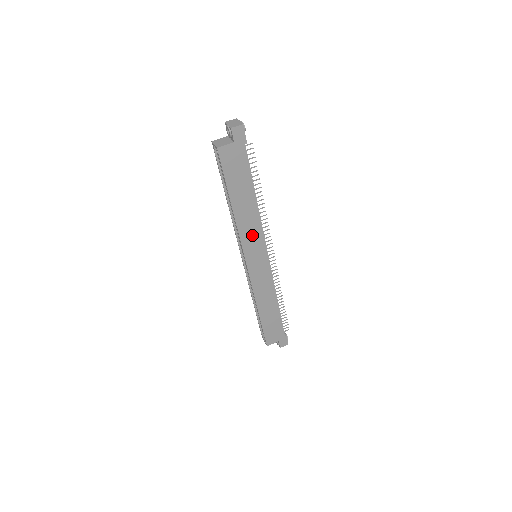
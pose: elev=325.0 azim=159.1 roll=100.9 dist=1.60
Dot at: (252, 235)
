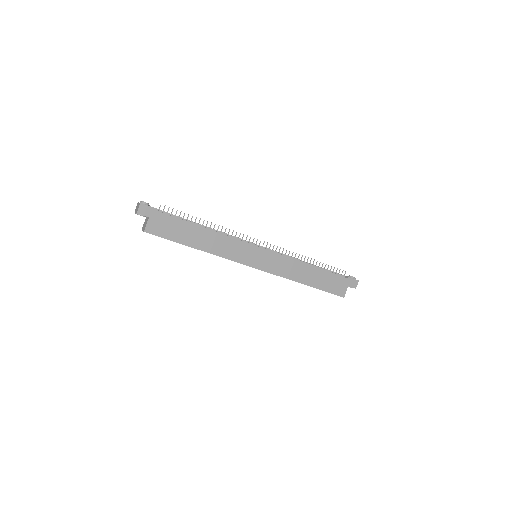
Dot at: (233, 249)
